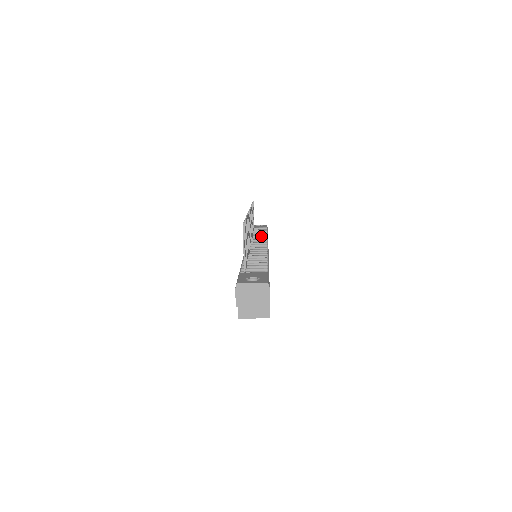
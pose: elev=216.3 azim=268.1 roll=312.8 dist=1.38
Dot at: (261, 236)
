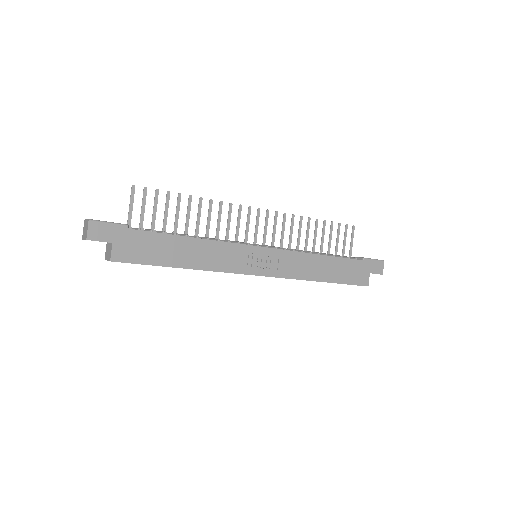
Dot at: (314, 253)
